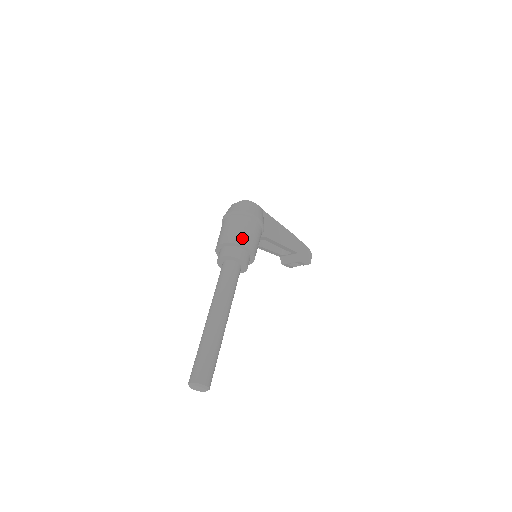
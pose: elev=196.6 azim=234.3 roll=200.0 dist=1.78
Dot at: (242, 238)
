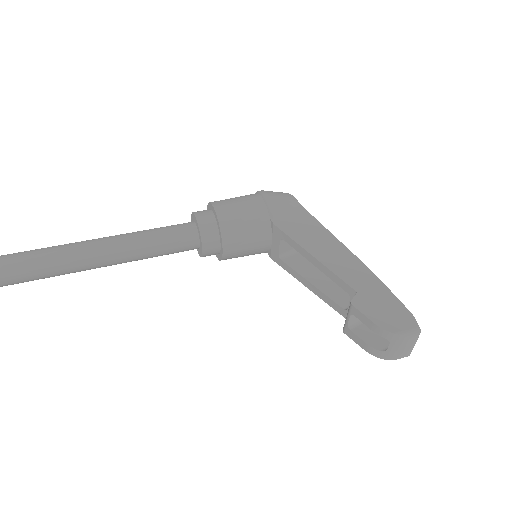
Dot at: (220, 200)
